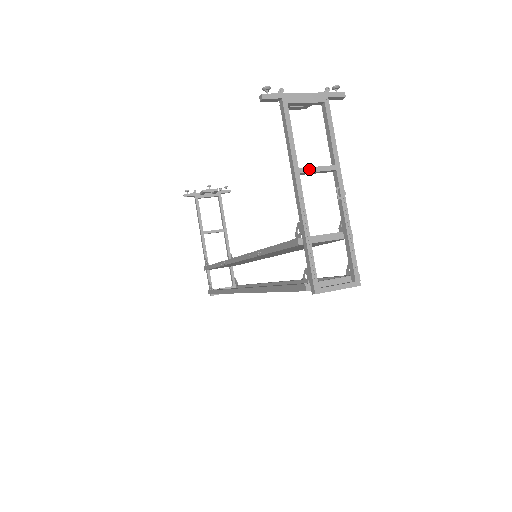
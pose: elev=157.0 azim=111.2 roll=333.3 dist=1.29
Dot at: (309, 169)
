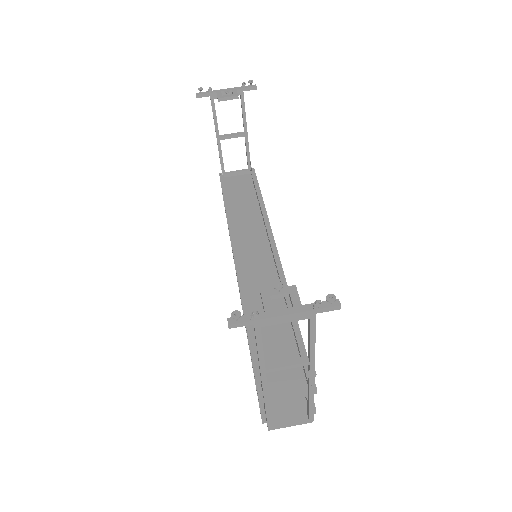
Dot at: (278, 369)
